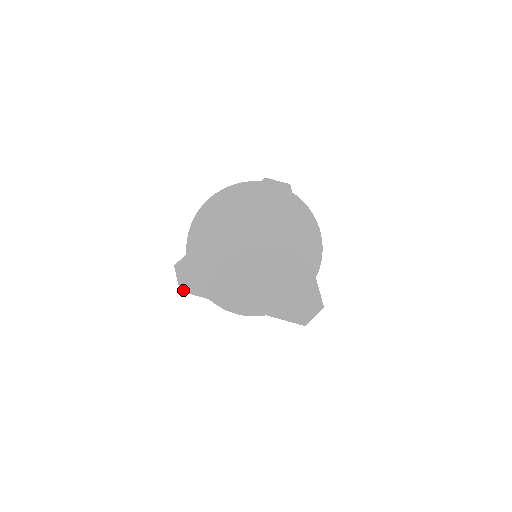
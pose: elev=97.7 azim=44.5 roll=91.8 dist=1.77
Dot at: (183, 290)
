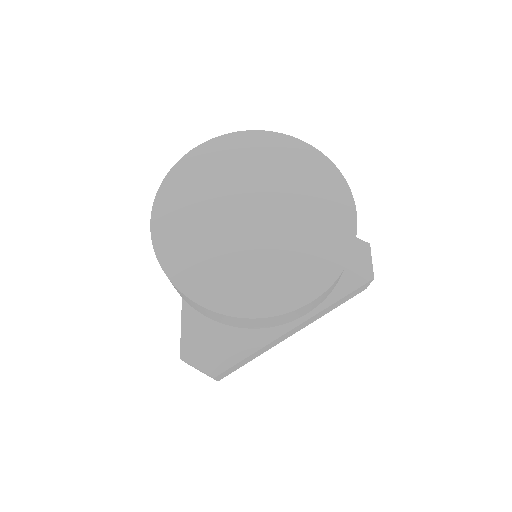
Dot at: (216, 373)
